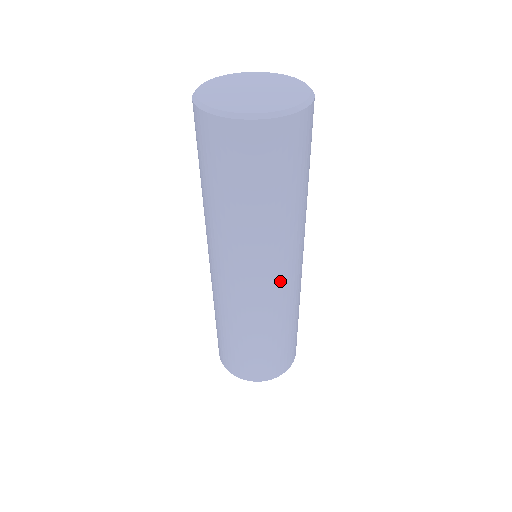
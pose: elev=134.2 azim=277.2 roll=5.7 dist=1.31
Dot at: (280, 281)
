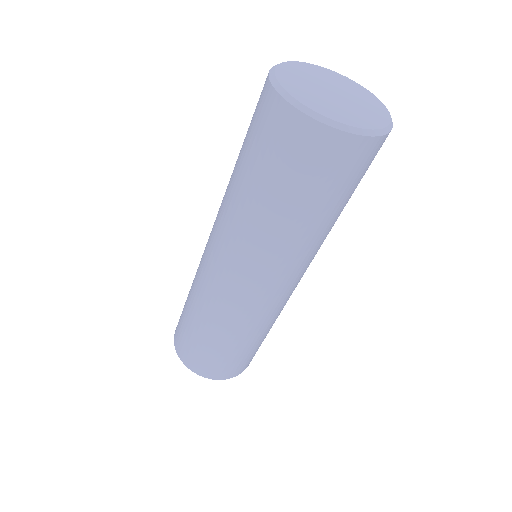
Dot at: occluded
